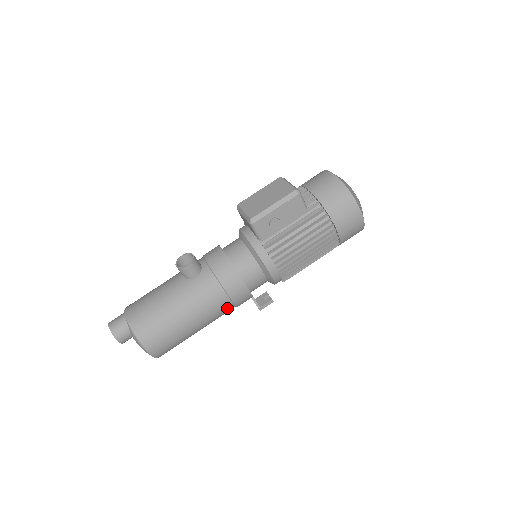
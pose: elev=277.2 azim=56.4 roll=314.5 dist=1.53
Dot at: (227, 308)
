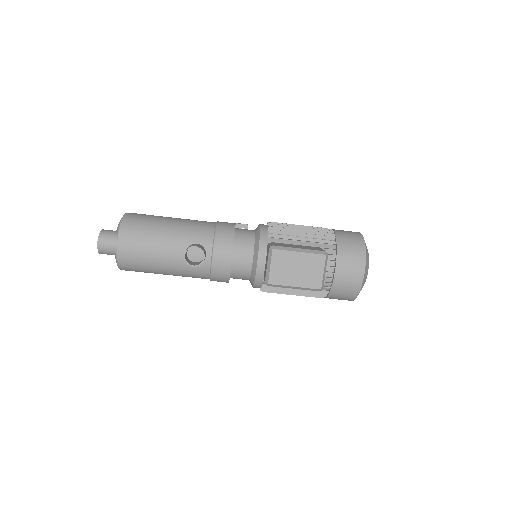
Dot at: occluded
